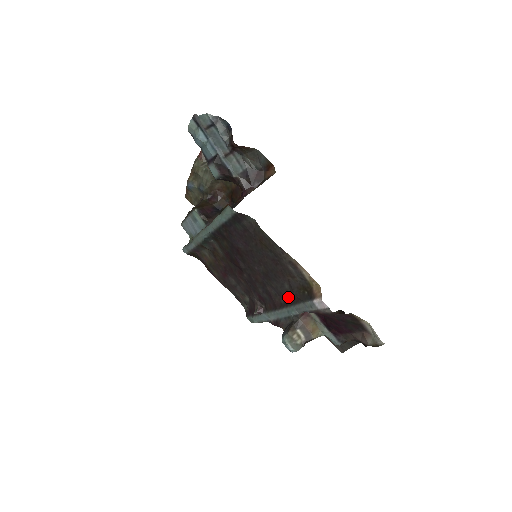
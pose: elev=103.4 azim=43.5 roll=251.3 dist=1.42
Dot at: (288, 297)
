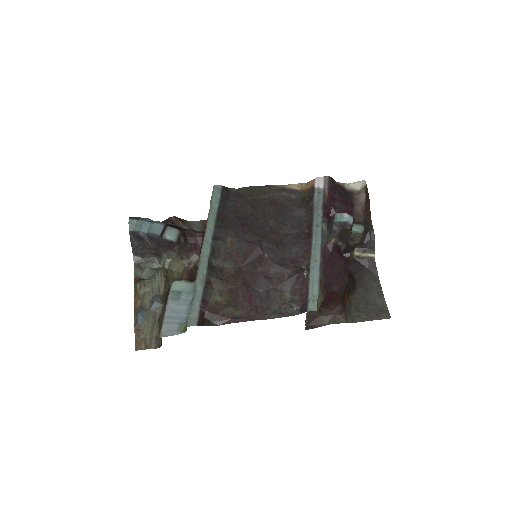
Dot at: (305, 221)
